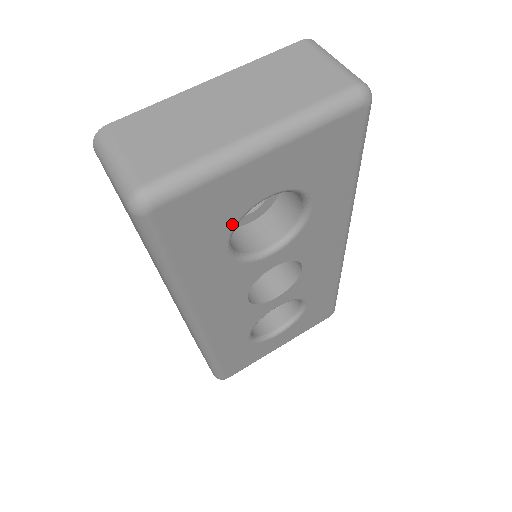
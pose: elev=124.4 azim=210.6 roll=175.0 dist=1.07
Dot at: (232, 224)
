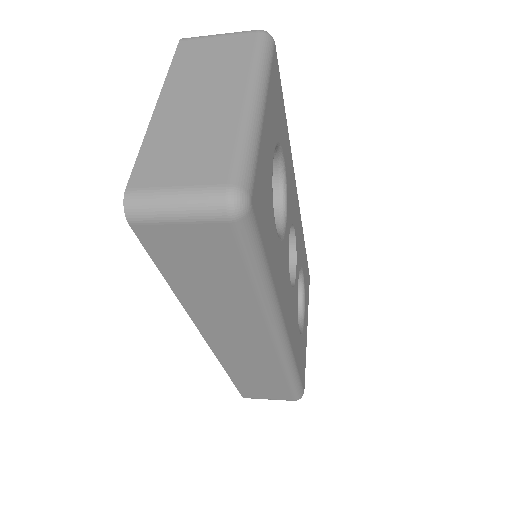
Dot at: (271, 197)
